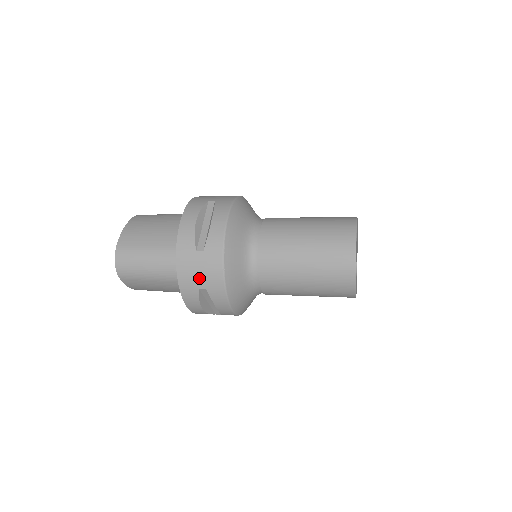
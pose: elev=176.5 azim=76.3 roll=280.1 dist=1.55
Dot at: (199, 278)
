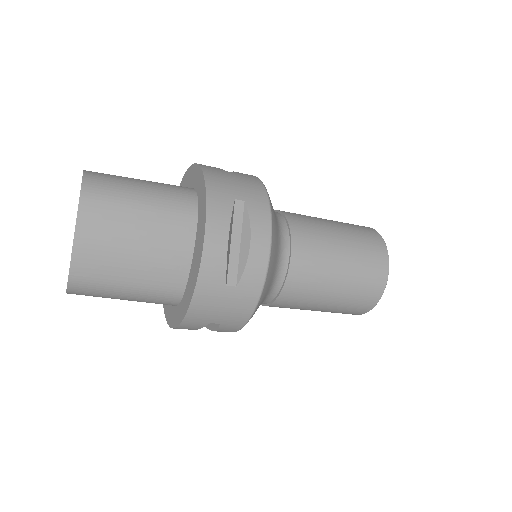
Dot at: (235, 187)
